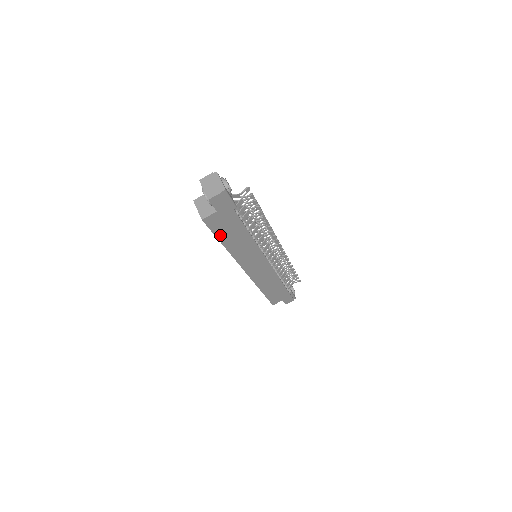
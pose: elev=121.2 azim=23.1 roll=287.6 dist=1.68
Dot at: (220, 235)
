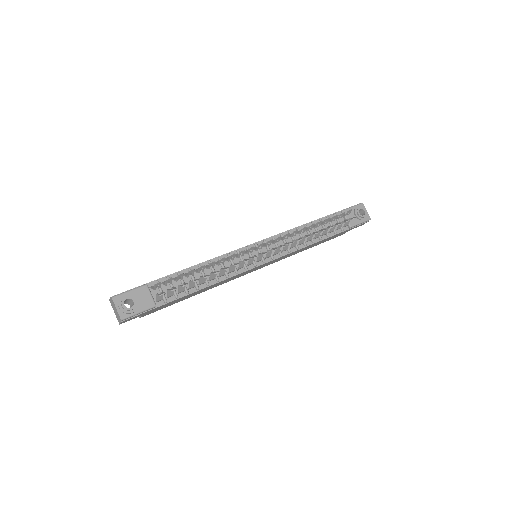
Dot at: (176, 302)
